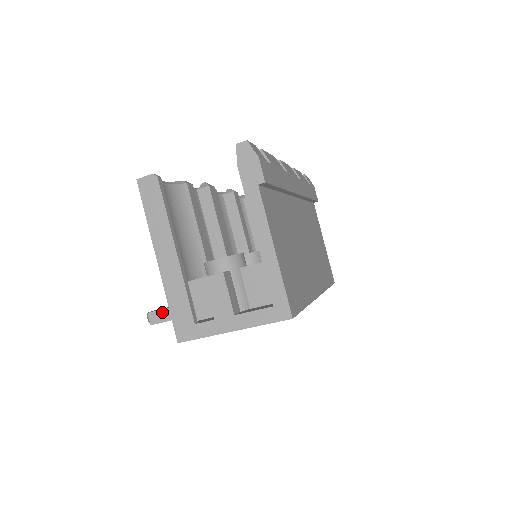
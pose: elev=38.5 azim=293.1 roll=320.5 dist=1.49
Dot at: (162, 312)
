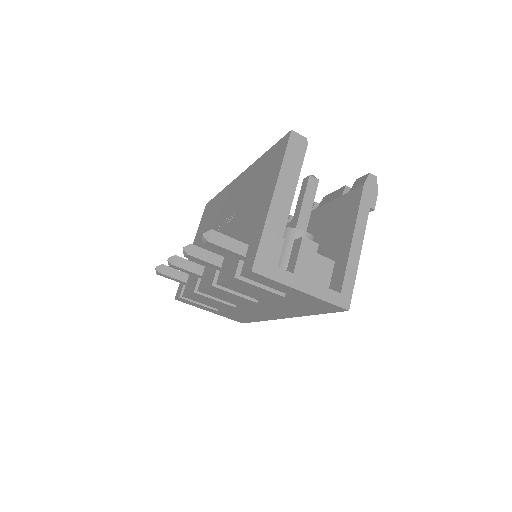
Dot at: (226, 238)
